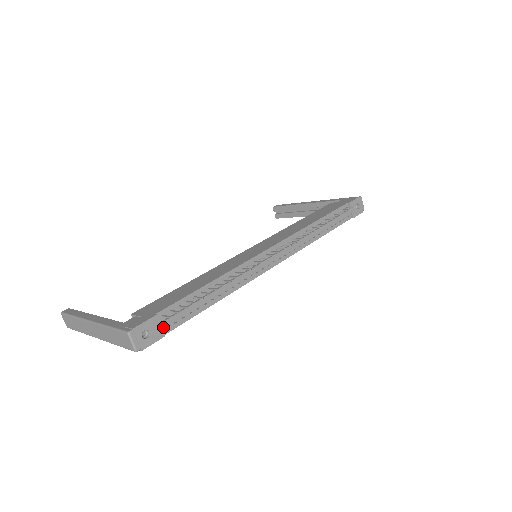
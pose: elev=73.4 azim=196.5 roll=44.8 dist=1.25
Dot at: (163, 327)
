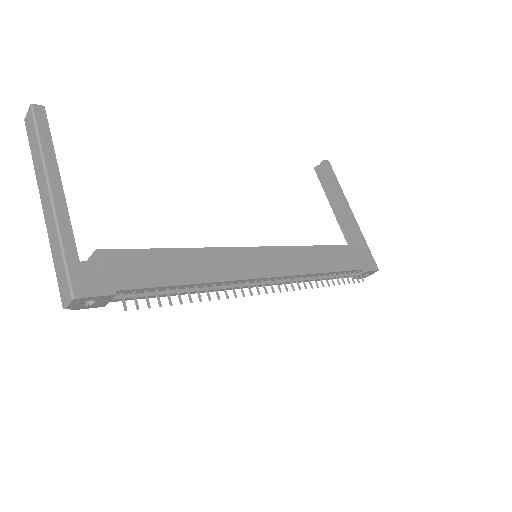
Dot at: occluded
